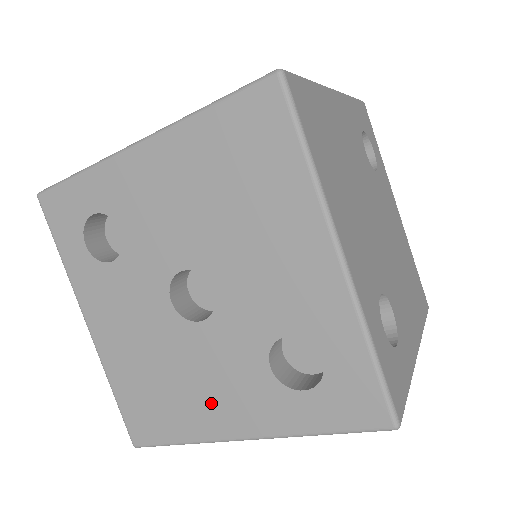
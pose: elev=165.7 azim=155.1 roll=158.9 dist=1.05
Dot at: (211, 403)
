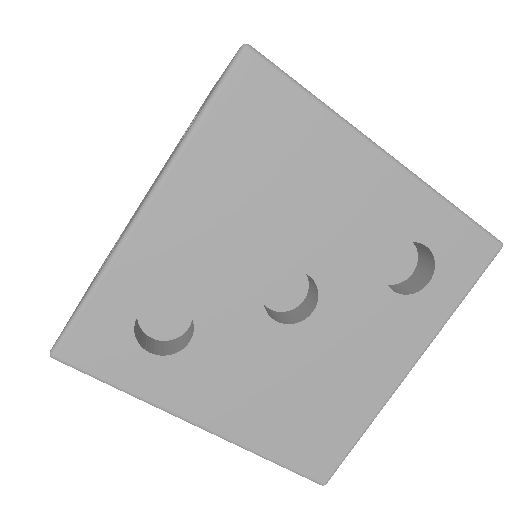
Dot at: (366, 370)
